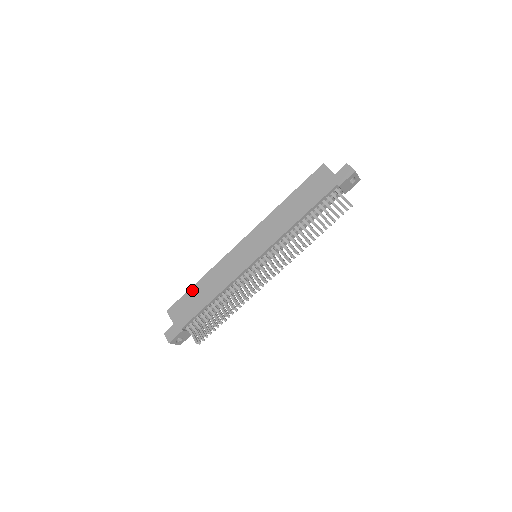
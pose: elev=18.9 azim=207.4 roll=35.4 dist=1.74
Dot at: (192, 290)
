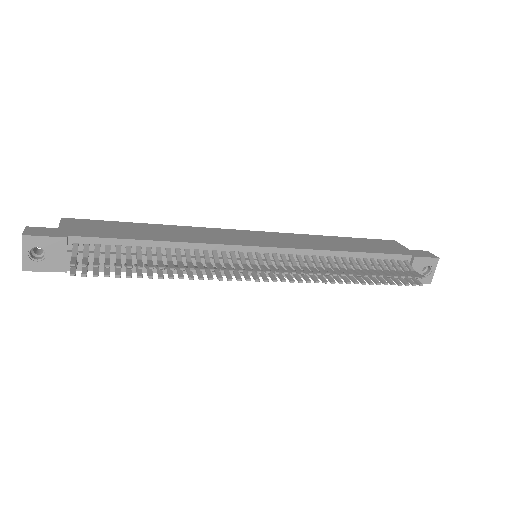
Dot at: (131, 223)
